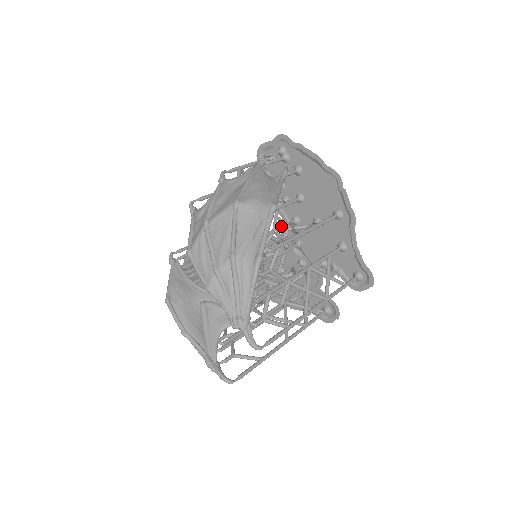
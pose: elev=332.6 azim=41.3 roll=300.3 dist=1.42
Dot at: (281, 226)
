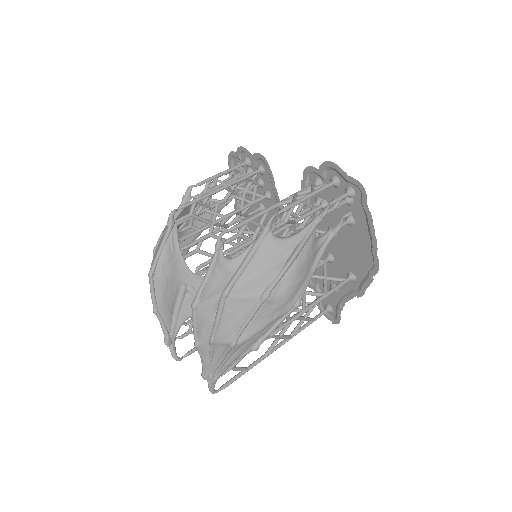
Dot at: occluded
